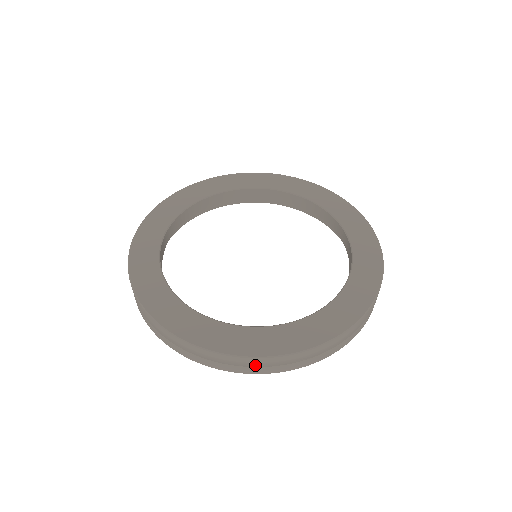
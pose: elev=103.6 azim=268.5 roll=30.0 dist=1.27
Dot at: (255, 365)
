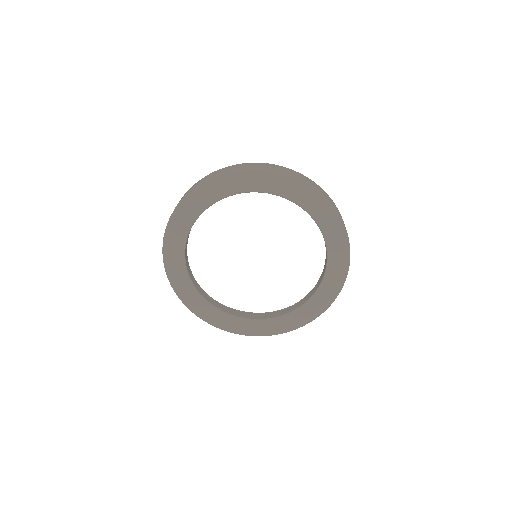
Dot at: occluded
